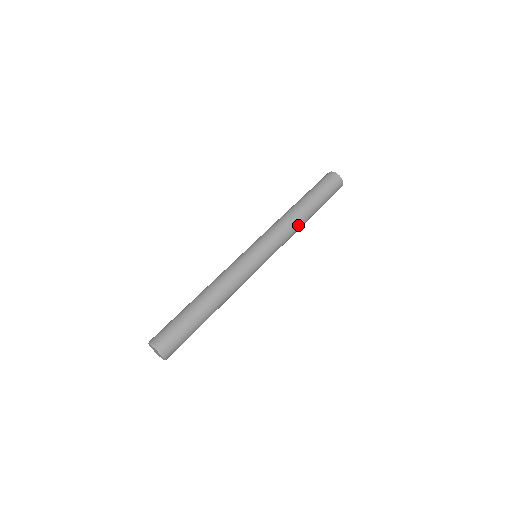
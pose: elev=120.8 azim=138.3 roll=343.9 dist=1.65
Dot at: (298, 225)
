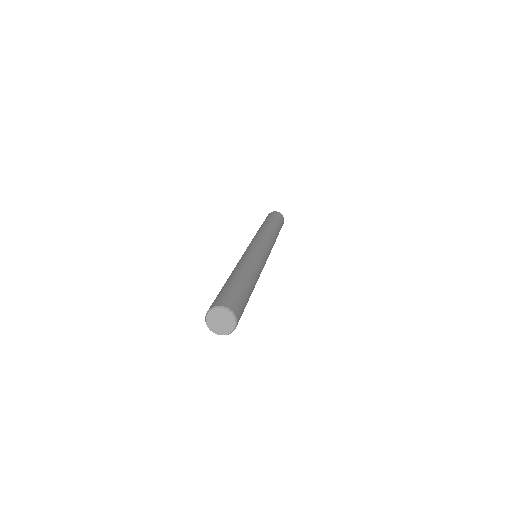
Dot at: (273, 234)
